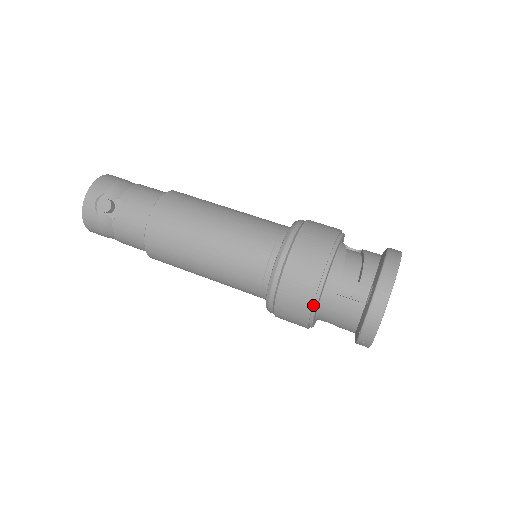
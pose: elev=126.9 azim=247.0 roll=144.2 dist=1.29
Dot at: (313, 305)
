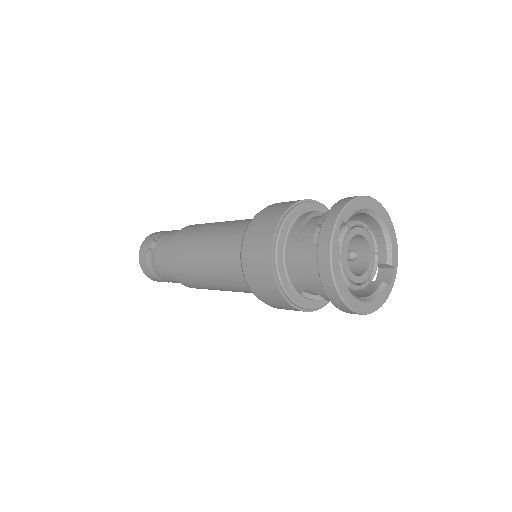
Dot at: (273, 258)
